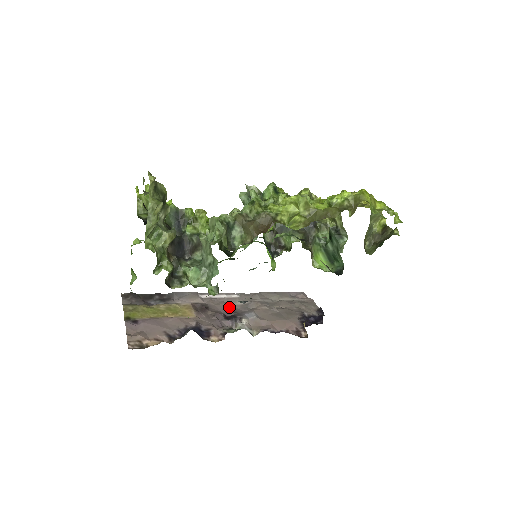
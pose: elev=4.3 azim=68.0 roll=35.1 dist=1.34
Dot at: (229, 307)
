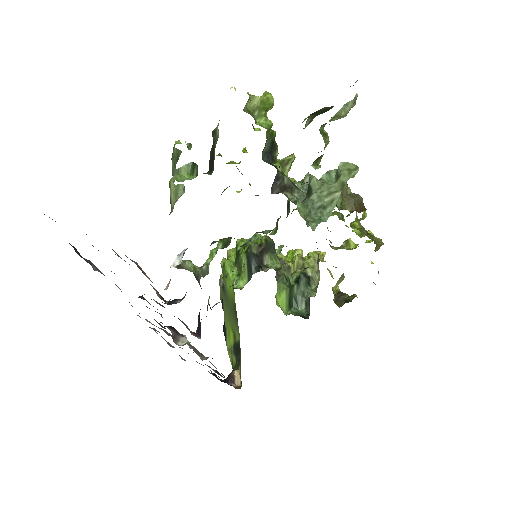
Dot at: occluded
